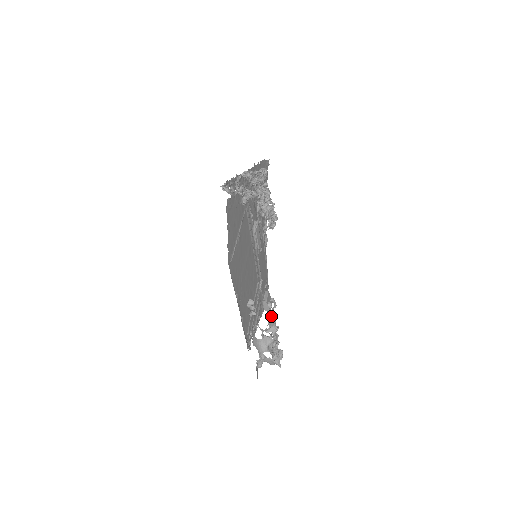
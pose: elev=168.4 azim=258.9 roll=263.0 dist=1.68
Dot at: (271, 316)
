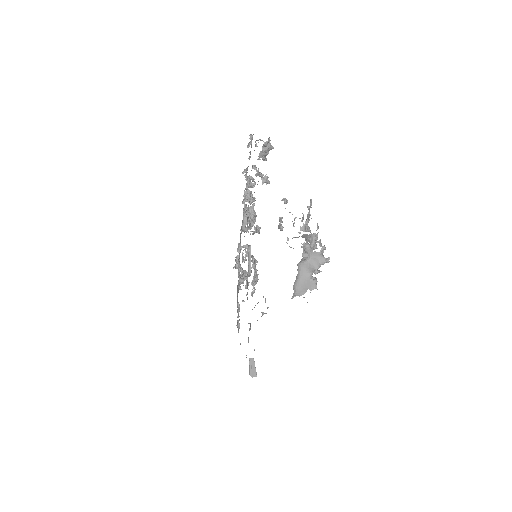
Dot at: (309, 210)
